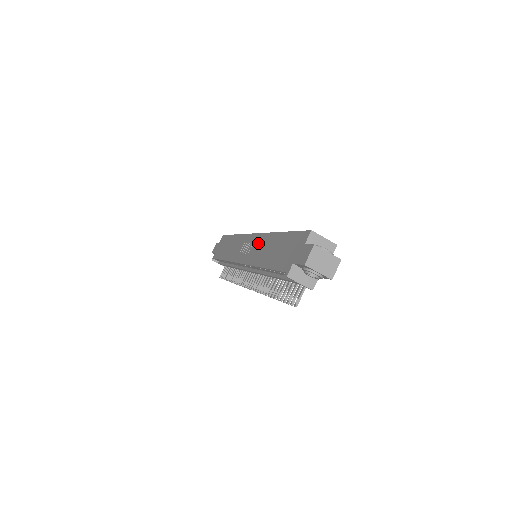
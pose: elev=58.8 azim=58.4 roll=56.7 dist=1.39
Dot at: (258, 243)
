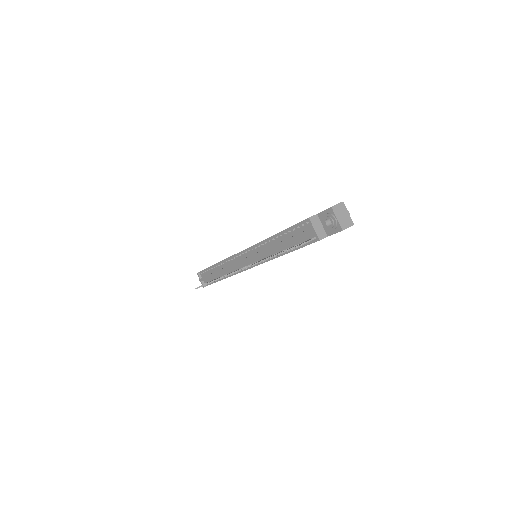
Dot at: occluded
